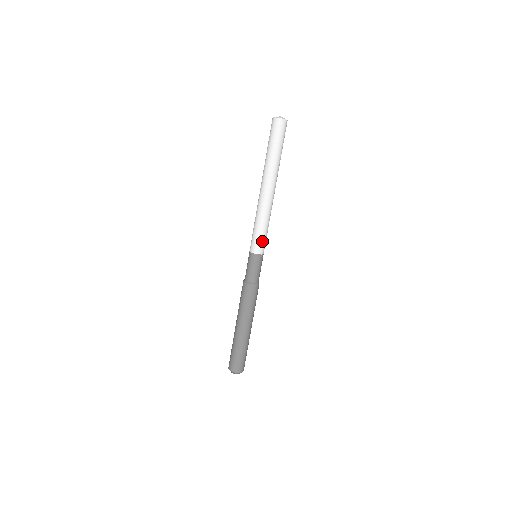
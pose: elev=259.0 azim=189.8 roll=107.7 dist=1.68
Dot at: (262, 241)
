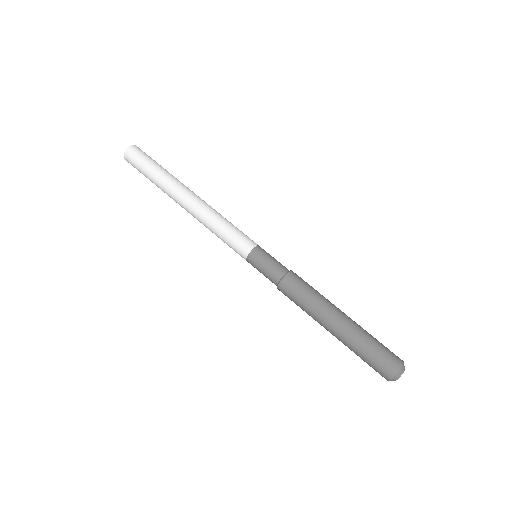
Dot at: (245, 235)
